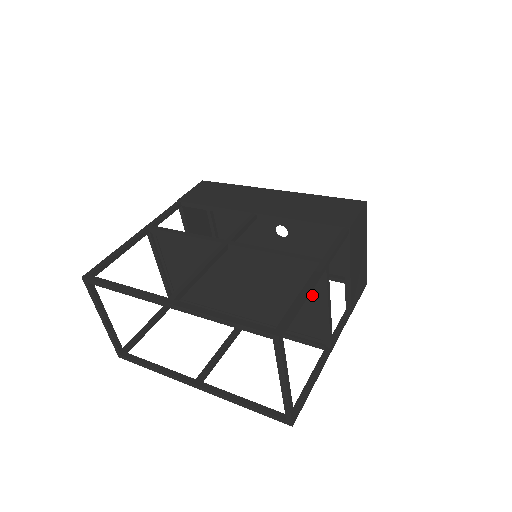
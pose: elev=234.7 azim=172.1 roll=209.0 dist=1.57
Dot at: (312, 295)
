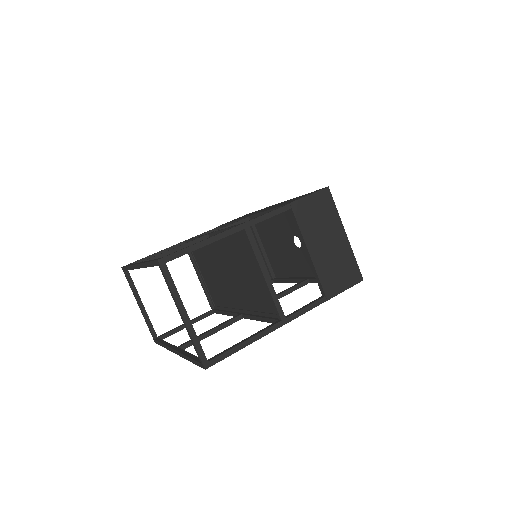
Dot at: (255, 264)
